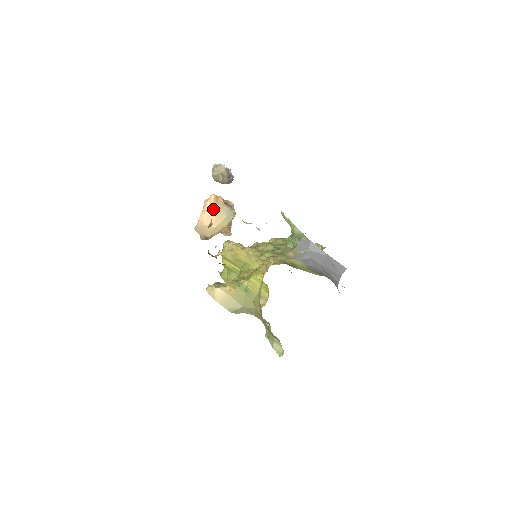
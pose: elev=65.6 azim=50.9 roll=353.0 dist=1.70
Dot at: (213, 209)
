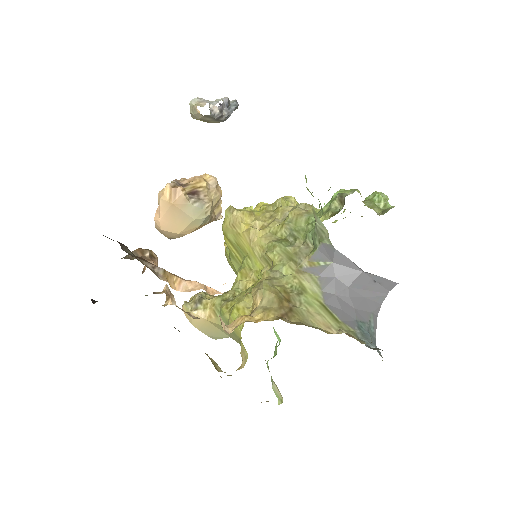
Dot at: (139, 253)
